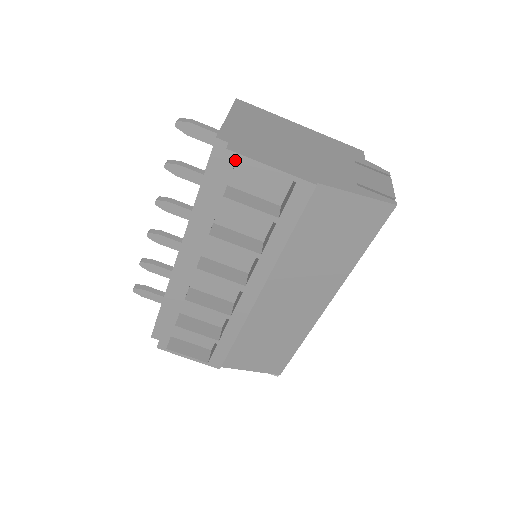
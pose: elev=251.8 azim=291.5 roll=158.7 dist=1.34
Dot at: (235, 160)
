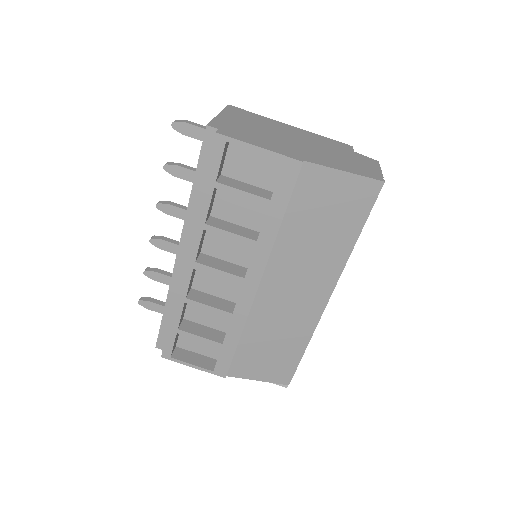
Dot at: (224, 143)
